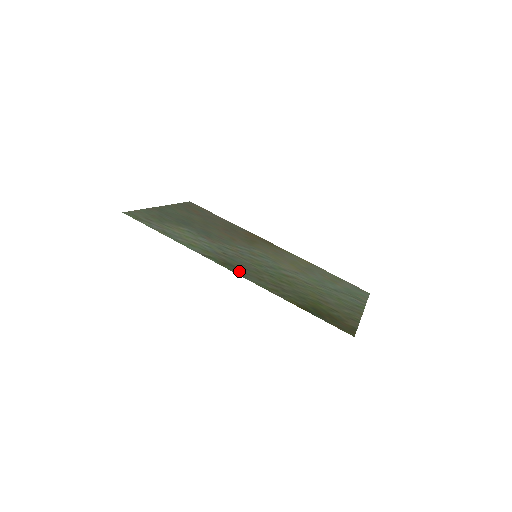
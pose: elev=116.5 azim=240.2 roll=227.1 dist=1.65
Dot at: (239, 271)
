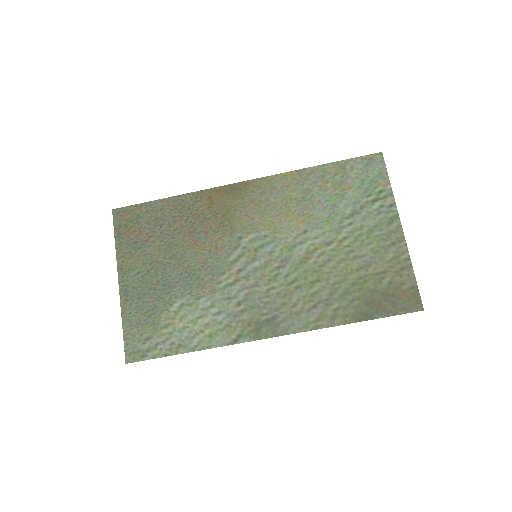
Dot at: (275, 327)
